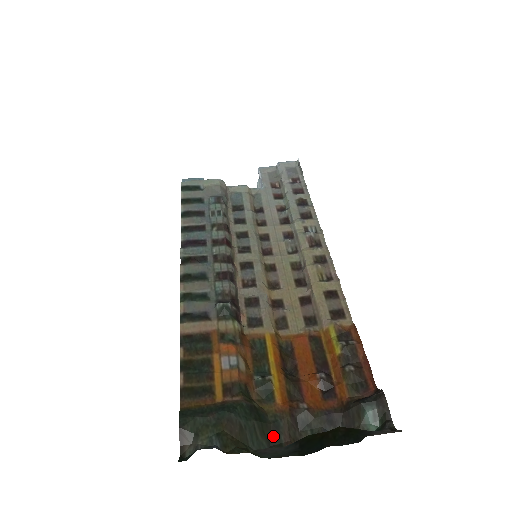
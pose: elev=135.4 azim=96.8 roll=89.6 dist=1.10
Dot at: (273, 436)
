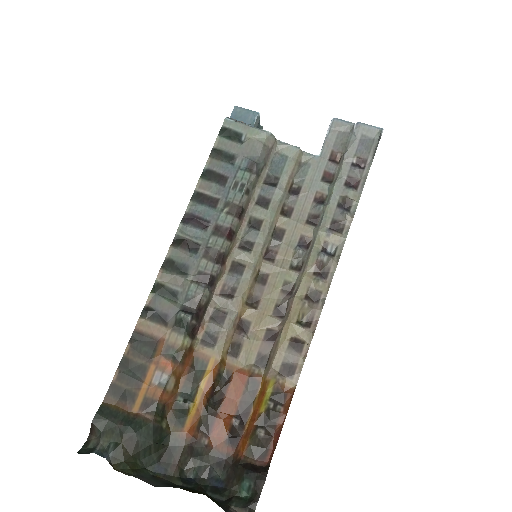
Dot at: (166, 455)
